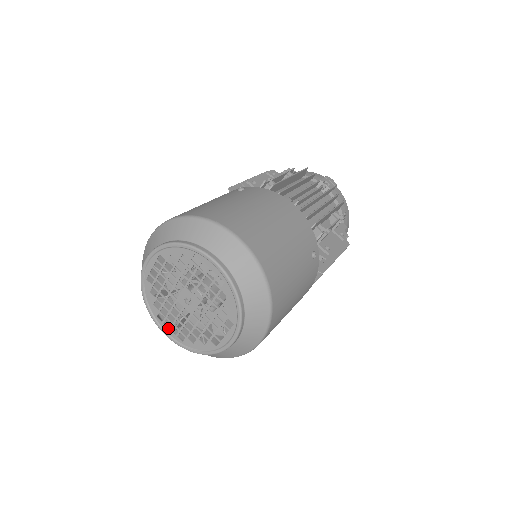
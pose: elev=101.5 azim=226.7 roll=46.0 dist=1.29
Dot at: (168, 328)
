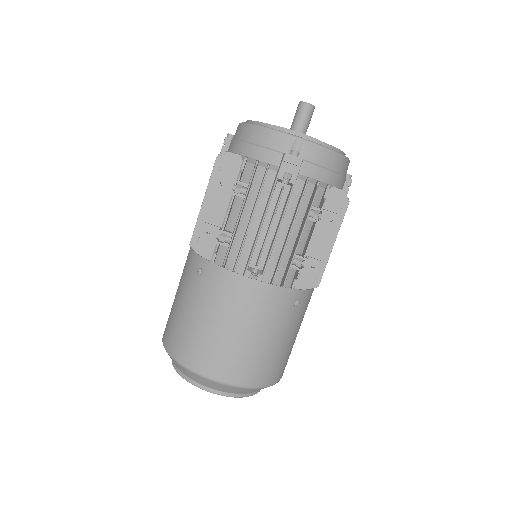
Dot at: occluded
